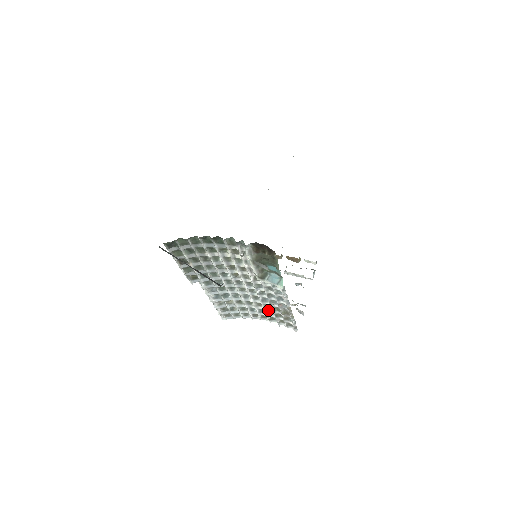
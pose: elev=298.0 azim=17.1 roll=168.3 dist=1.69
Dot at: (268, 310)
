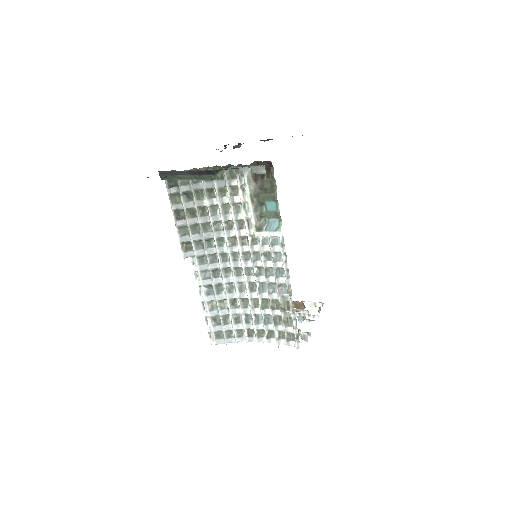
Dot at: (265, 313)
